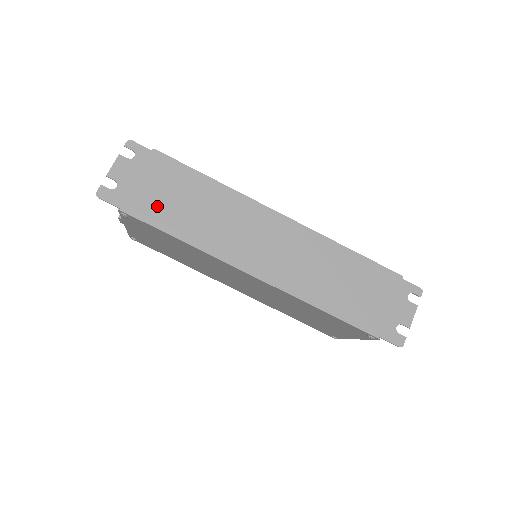
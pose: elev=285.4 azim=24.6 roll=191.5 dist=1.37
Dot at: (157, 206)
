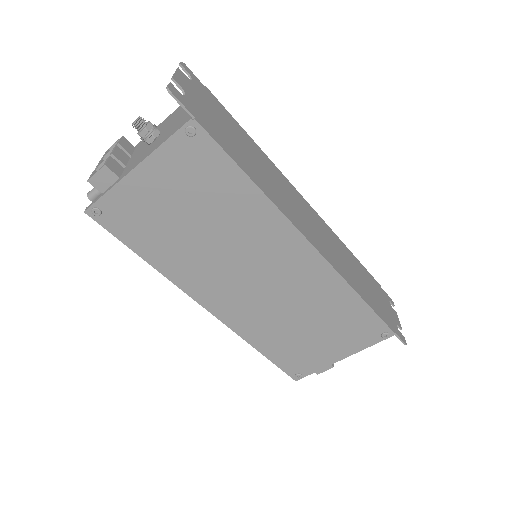
Dot at: (225, 138)
